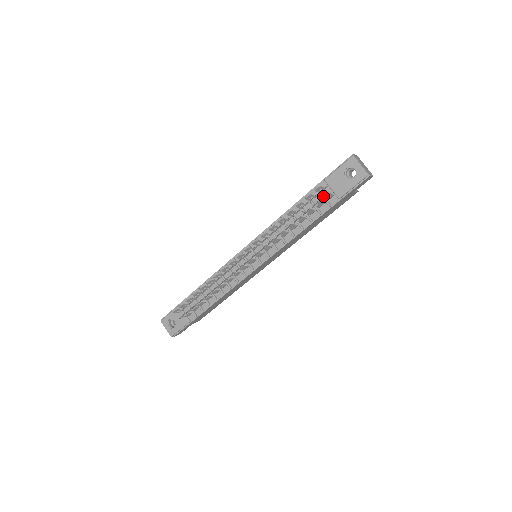
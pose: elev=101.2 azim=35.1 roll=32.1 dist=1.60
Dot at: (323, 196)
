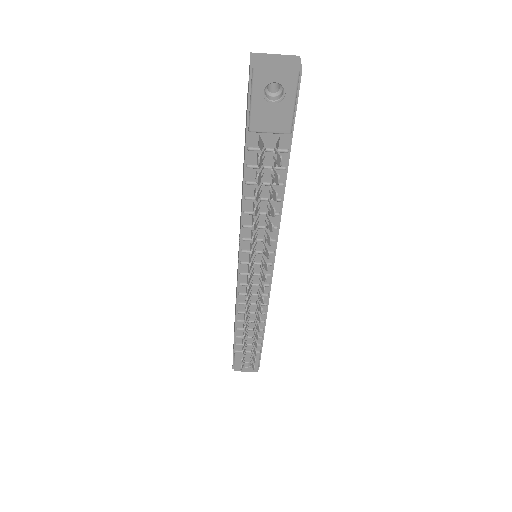
Dot at: occluded
